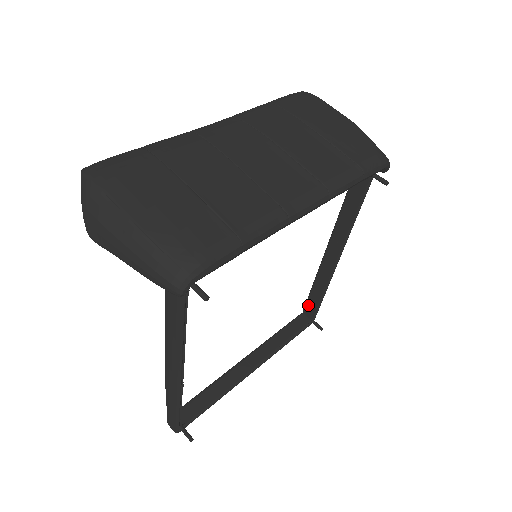
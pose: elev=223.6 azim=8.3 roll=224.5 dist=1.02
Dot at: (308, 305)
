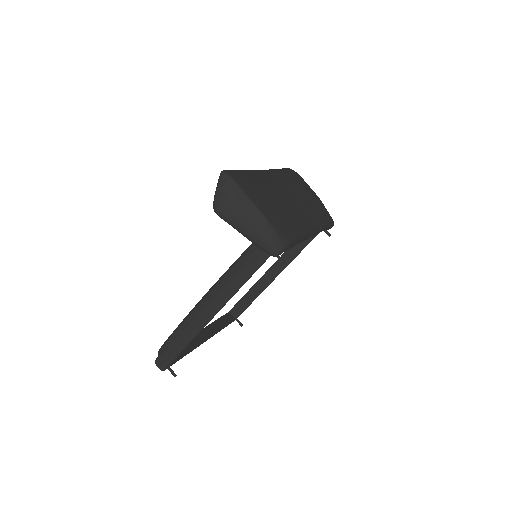
Dot at: (237, 306)
